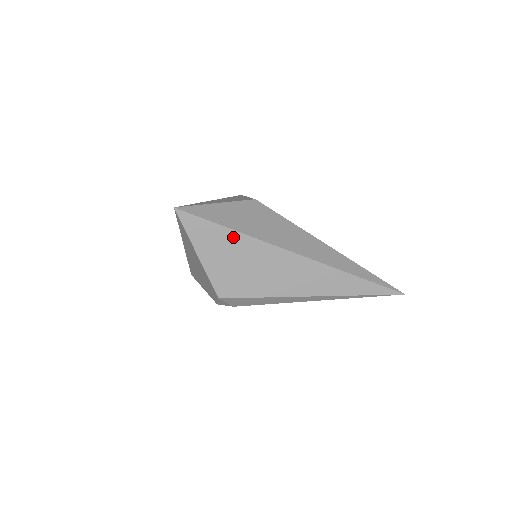
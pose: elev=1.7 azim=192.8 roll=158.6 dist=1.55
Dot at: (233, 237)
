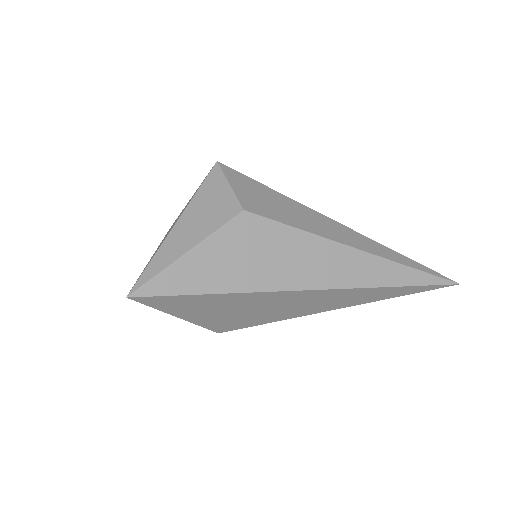
Dot at: (223, 298)
